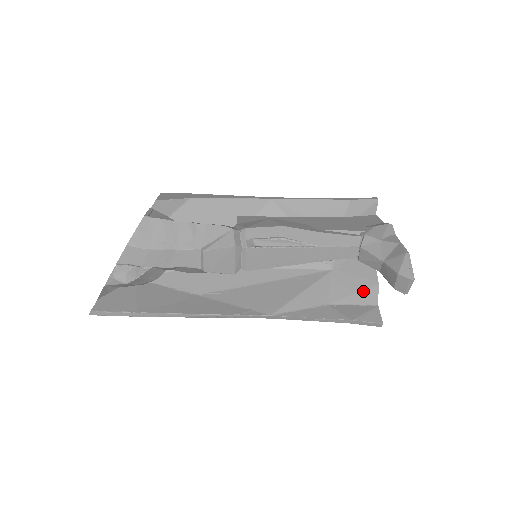
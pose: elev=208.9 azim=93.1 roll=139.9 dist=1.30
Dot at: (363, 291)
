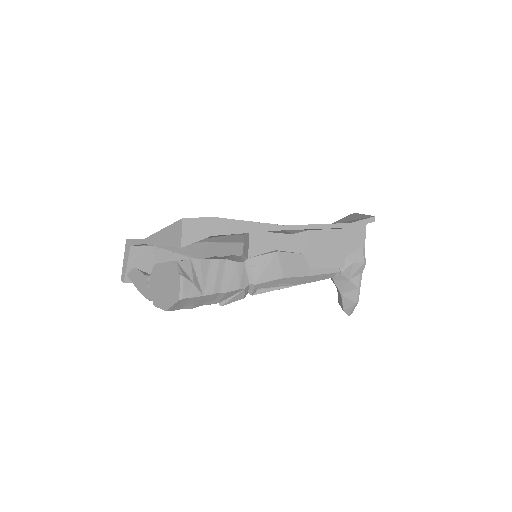
Dot at: occluded
